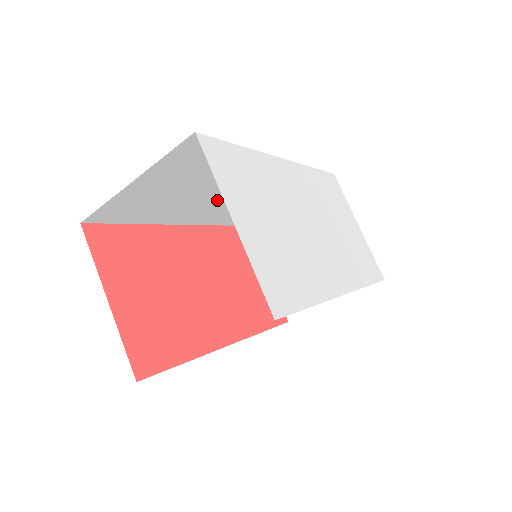
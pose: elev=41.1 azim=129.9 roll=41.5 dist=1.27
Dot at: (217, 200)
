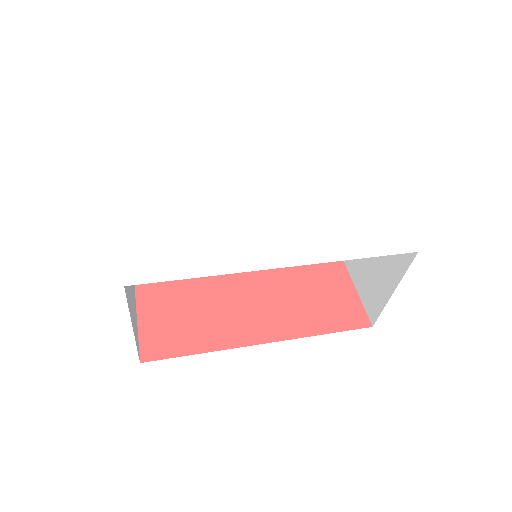
Dot at: occluded
